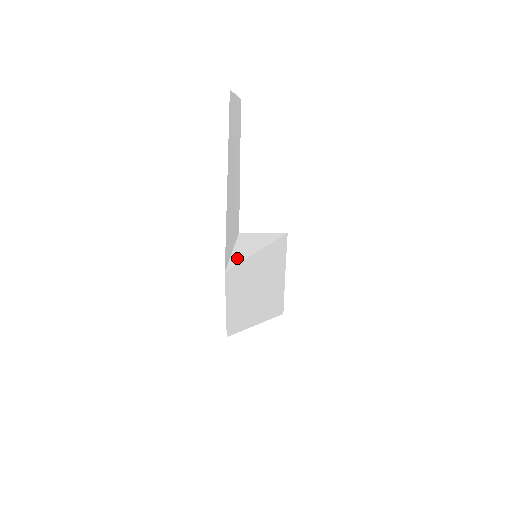
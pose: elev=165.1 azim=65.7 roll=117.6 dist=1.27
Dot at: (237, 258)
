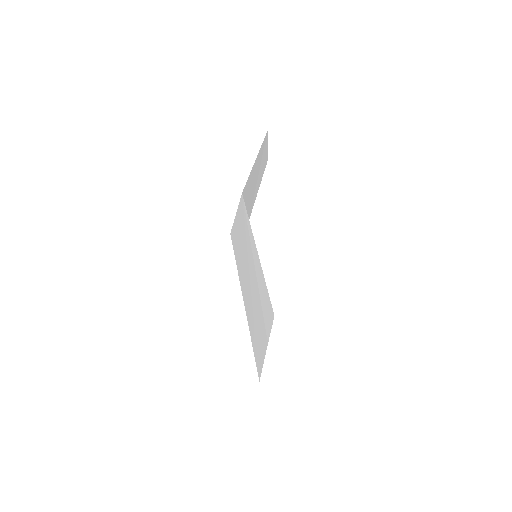
Dot at: occluded
